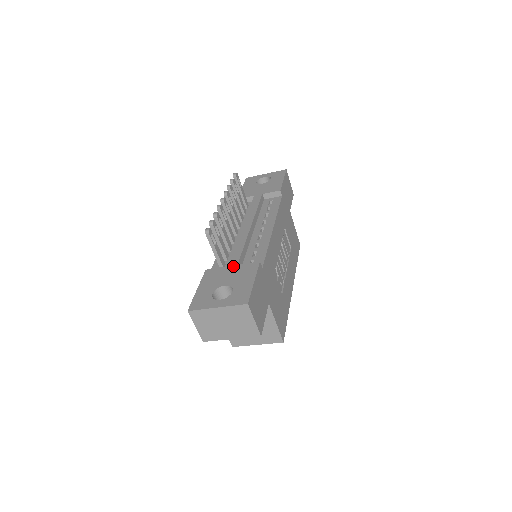
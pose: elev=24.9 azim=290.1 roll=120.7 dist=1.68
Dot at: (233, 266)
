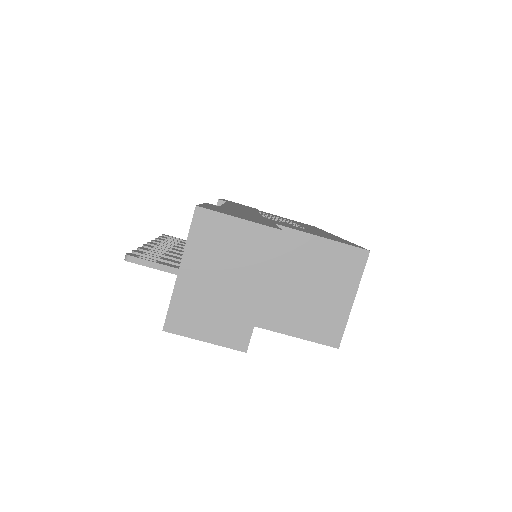
Dot at: occluded
